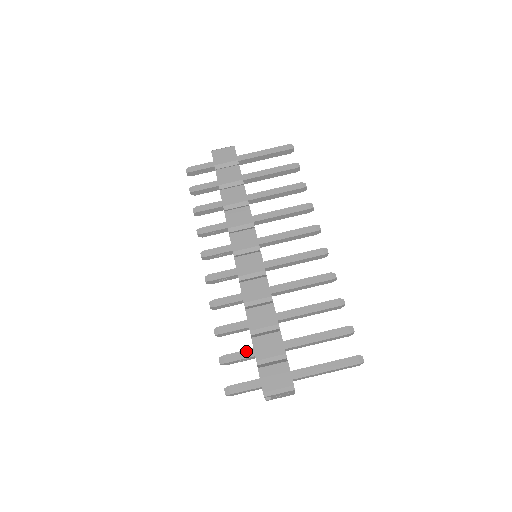
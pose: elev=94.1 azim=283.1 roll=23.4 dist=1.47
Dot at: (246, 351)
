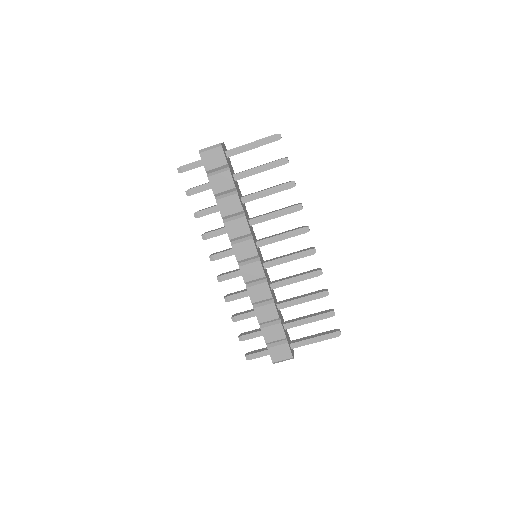
Dot at: (257, 332)
